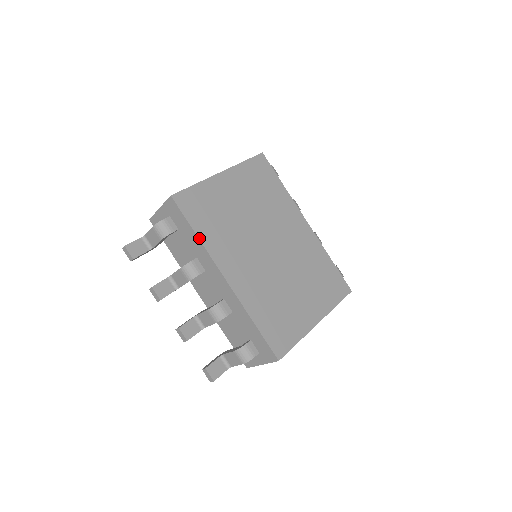
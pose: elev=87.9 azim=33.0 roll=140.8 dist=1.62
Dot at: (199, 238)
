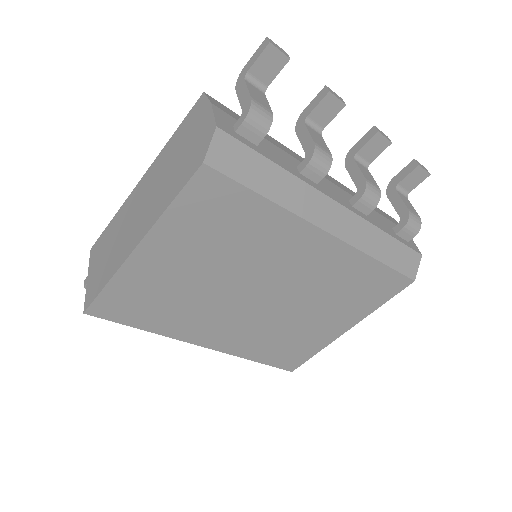
Dot at: occluded
